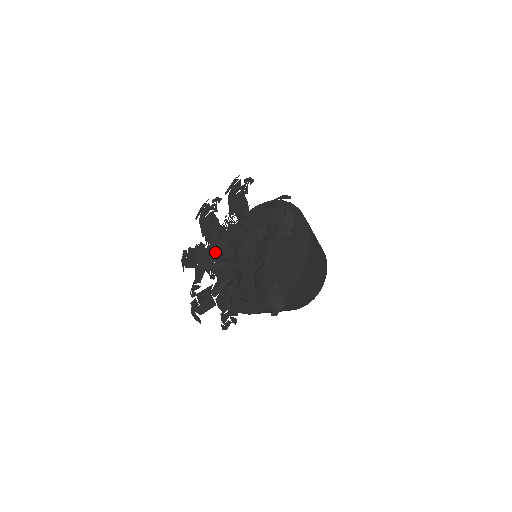
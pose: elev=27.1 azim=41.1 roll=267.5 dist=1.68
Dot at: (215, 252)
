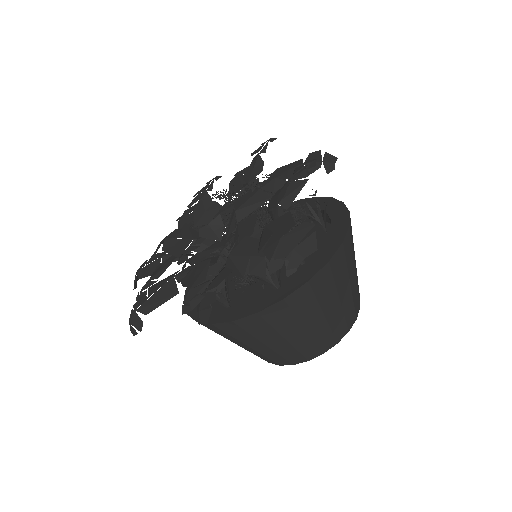
Dot at: (198, 220)
